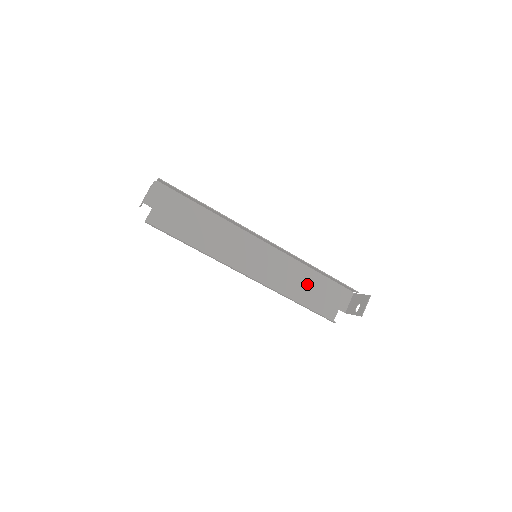
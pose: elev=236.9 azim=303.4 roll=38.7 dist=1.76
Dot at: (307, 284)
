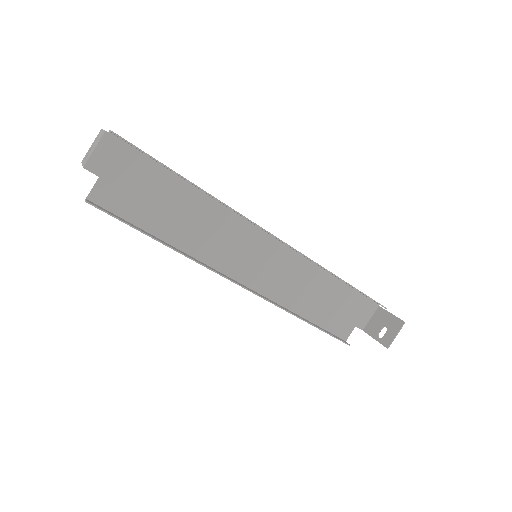
Dot at: (321, 294)
